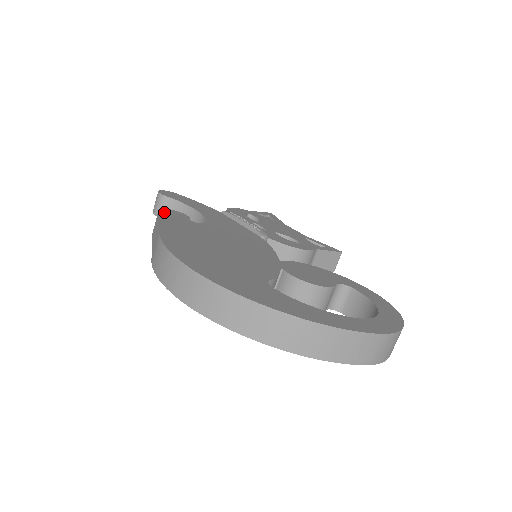
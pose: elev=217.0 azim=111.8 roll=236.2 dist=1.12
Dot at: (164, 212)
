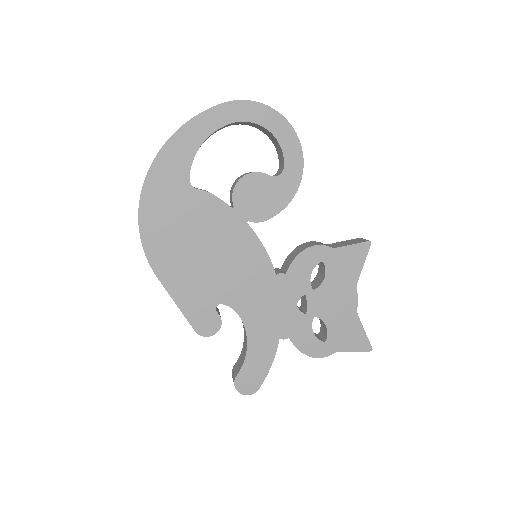
Dot at: occluded
